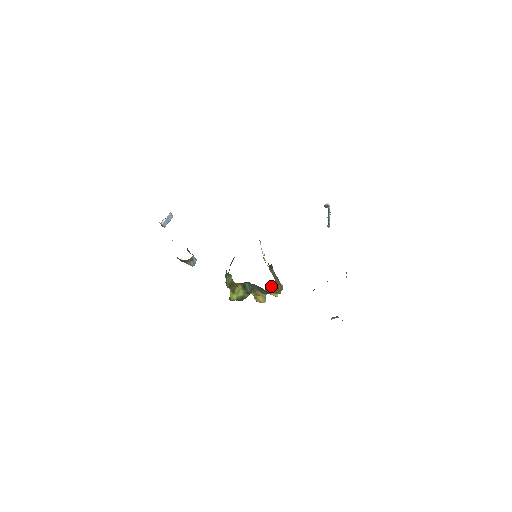
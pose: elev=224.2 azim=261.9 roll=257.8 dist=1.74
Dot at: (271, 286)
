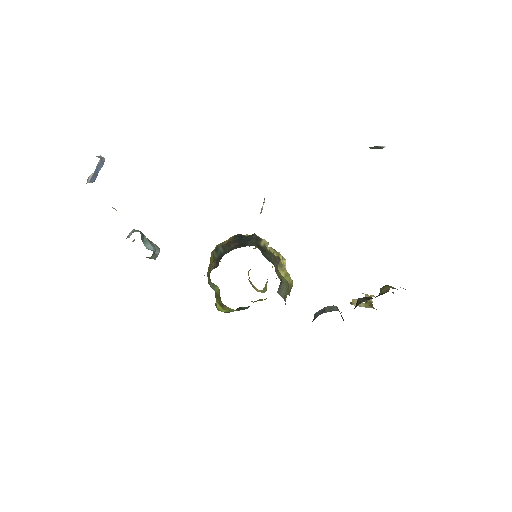
Dot at: occluded
